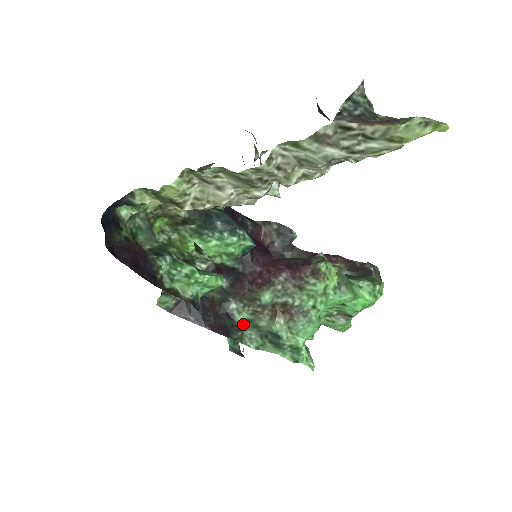
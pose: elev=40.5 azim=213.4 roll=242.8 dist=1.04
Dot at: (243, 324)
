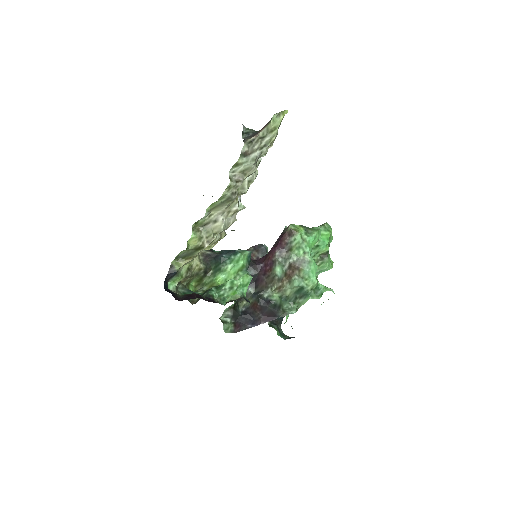
Dot at: (279, 302)
